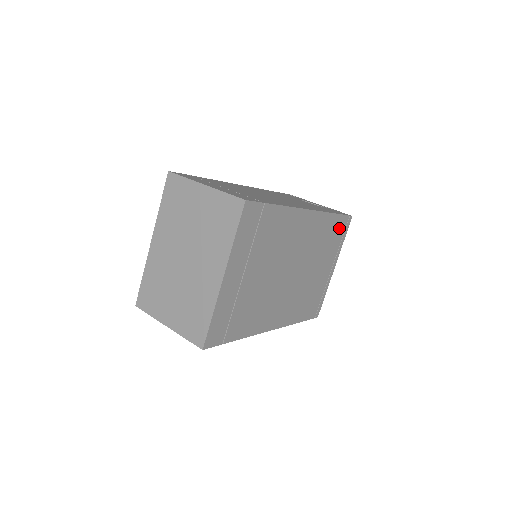
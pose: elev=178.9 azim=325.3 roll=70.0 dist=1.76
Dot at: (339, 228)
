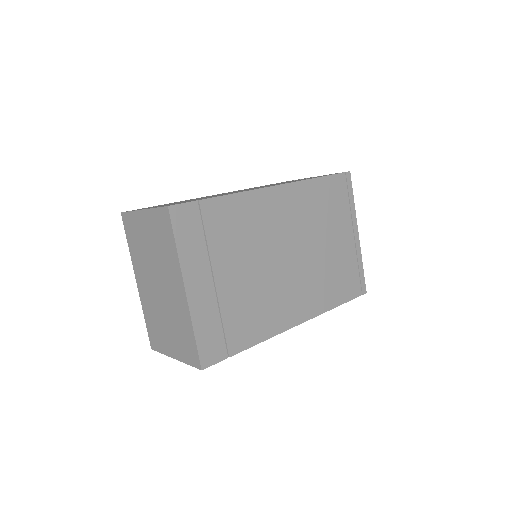
Dot at: (336, 190)
